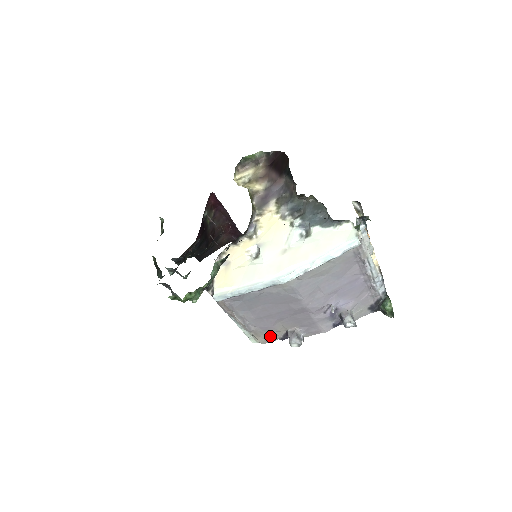
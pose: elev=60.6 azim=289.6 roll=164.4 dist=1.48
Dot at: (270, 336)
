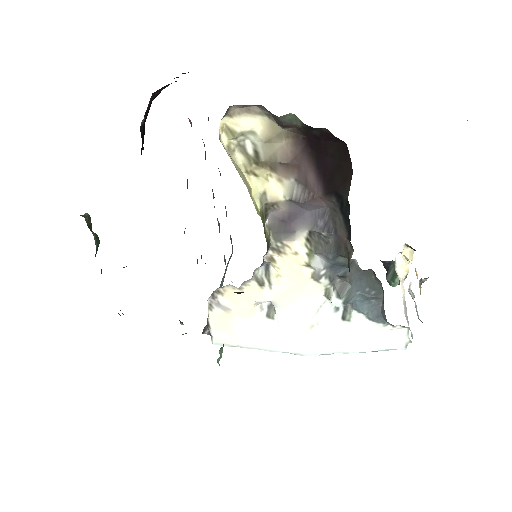
Dot at: occluded
